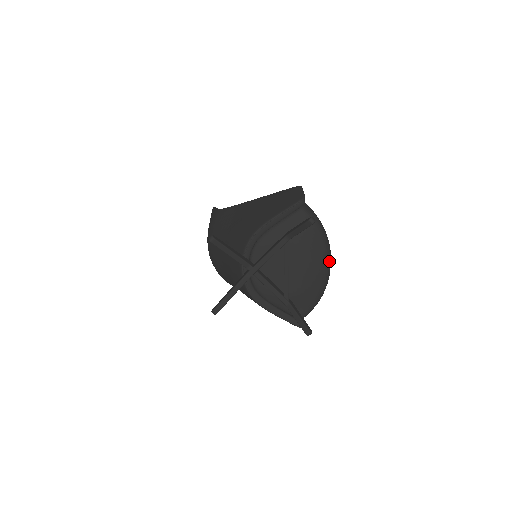
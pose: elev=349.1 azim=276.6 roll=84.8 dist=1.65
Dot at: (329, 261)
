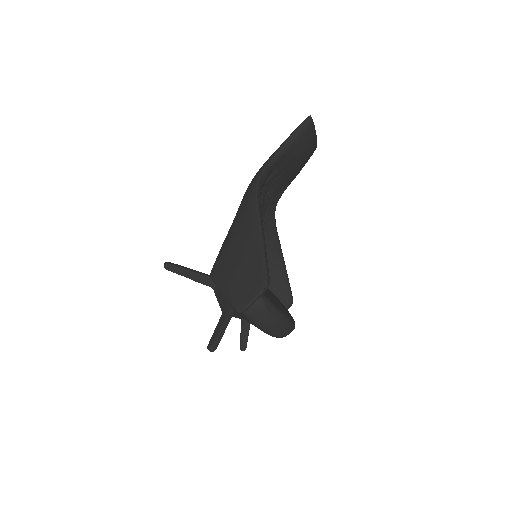
Dot at: (279, 337)
